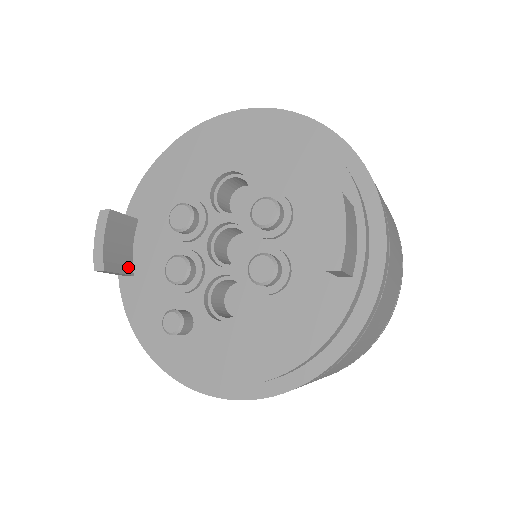
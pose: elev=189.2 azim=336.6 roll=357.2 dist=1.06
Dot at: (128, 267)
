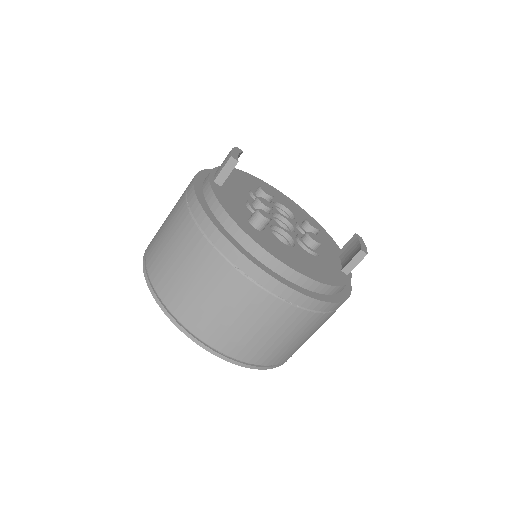
Dot at: (223, 180)
